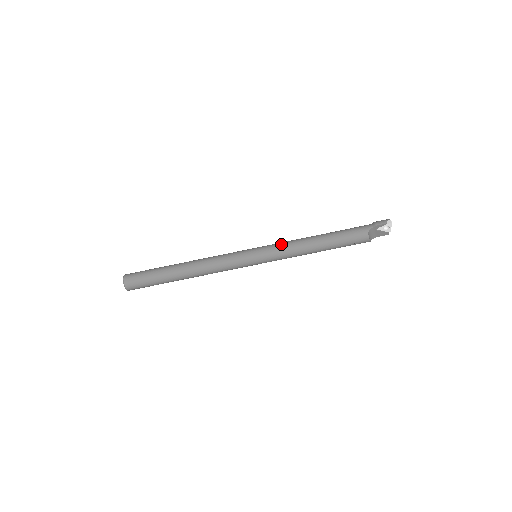
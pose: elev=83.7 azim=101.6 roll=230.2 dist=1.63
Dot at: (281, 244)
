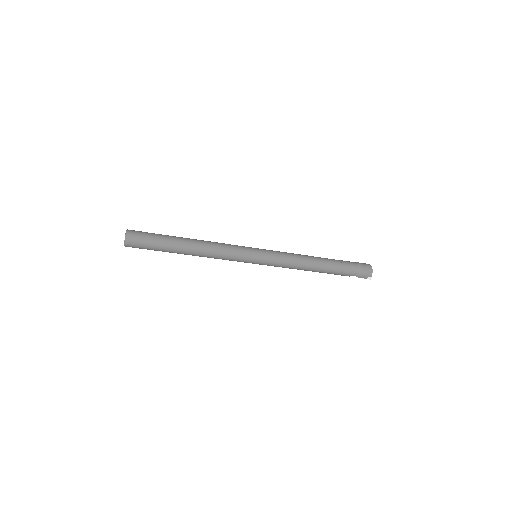
Dot at: (281, 265)
